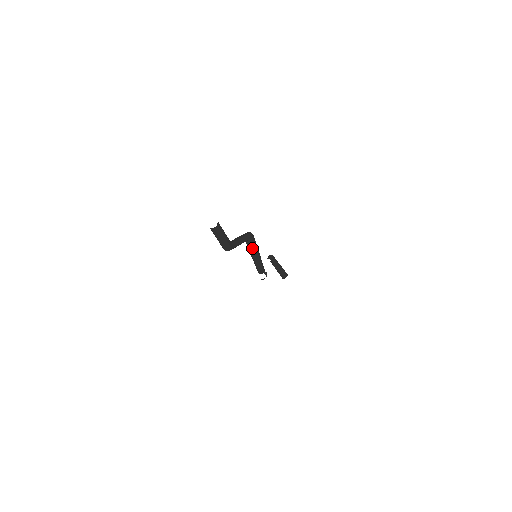
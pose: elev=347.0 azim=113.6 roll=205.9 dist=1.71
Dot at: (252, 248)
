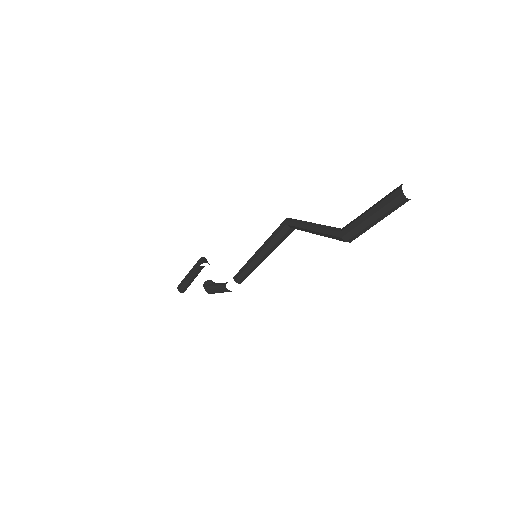
Dot at: (280, 243)
